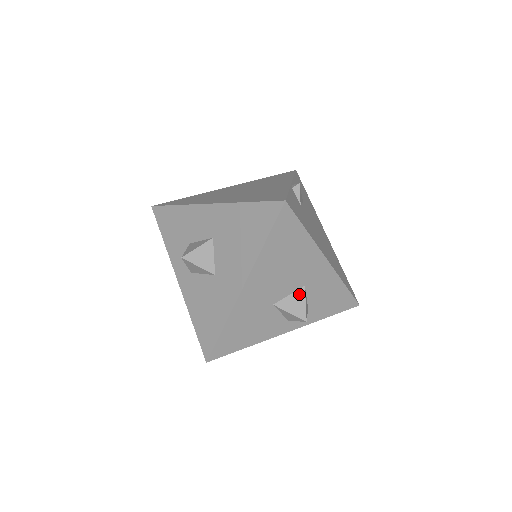
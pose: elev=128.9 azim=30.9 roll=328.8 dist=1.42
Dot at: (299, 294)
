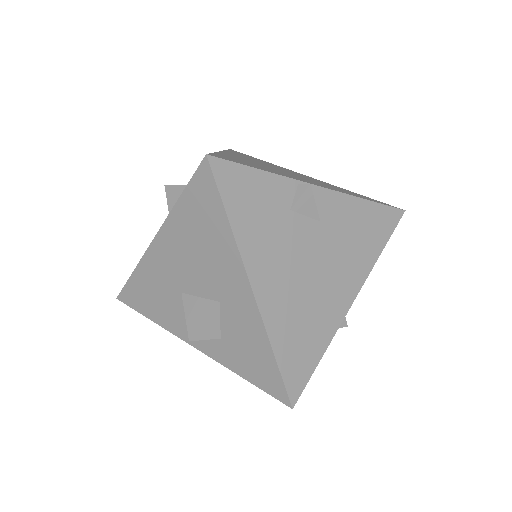
Dot at: (208, 305)
